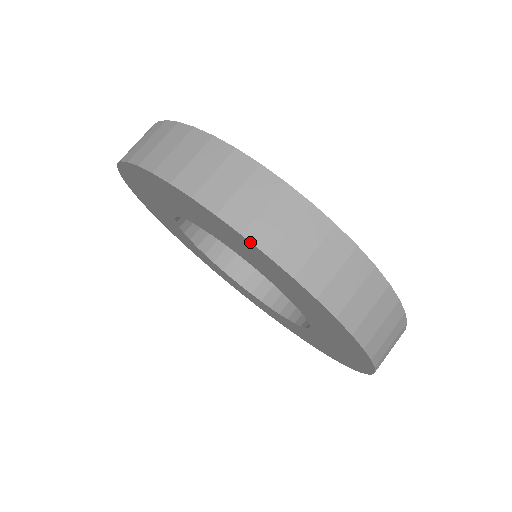
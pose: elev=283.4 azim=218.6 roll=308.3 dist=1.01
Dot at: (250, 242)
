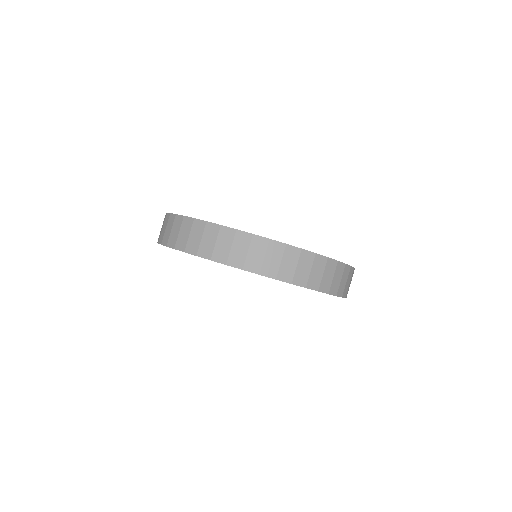
Dot at: (169, 247)
